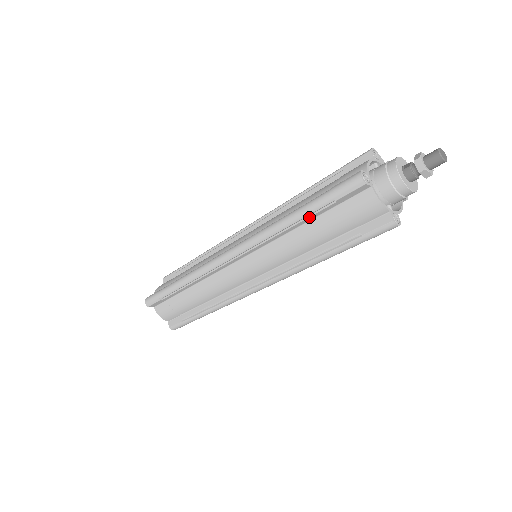
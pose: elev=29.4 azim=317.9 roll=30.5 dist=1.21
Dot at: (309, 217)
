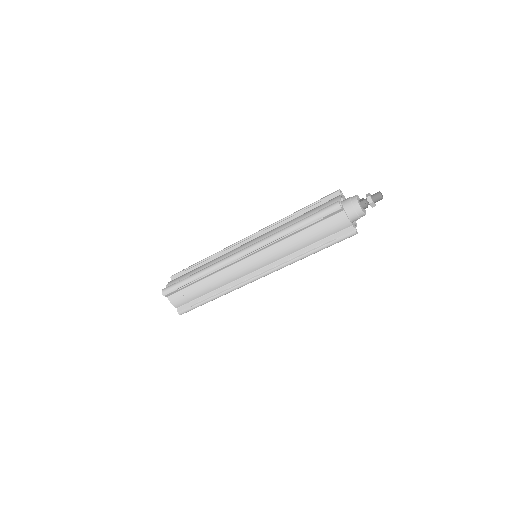
Dot at: (304, 228)
